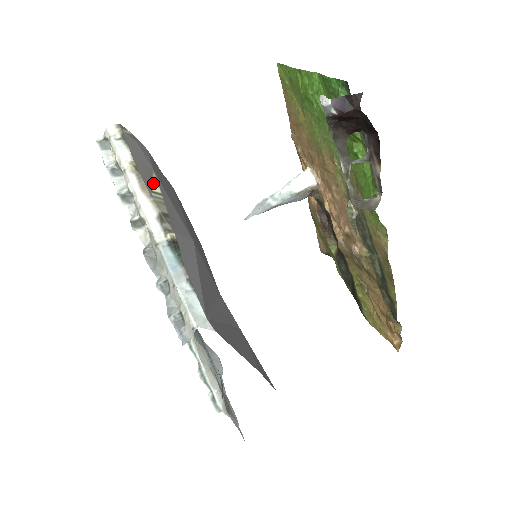
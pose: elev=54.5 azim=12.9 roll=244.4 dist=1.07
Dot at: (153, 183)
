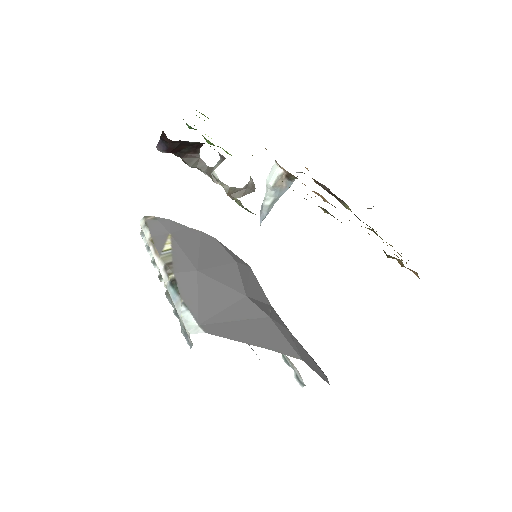
Dot at: (166, 244)
